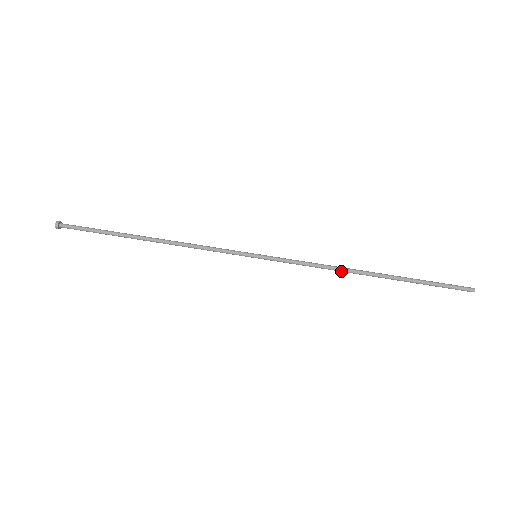
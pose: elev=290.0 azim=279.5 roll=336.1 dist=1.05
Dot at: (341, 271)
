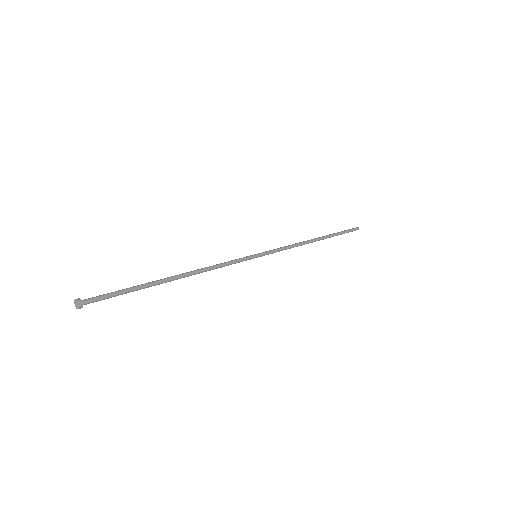
Dot at: (304, 244)
